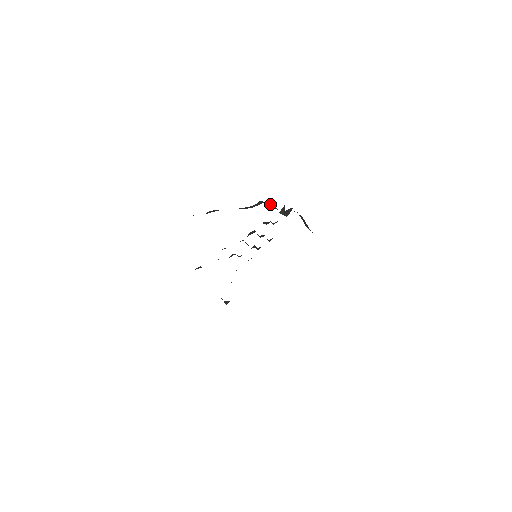
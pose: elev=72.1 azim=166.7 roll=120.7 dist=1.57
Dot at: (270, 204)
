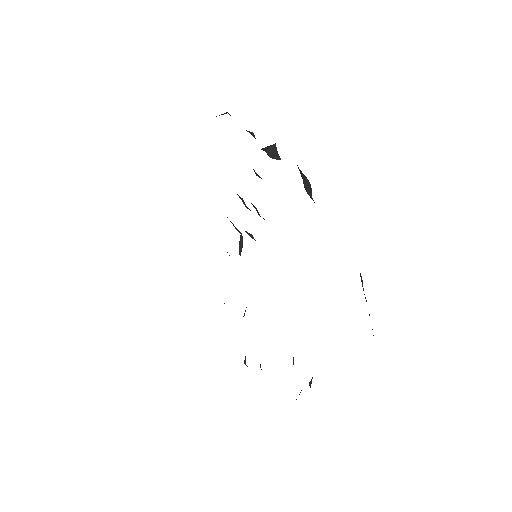
Dot at: occluded
